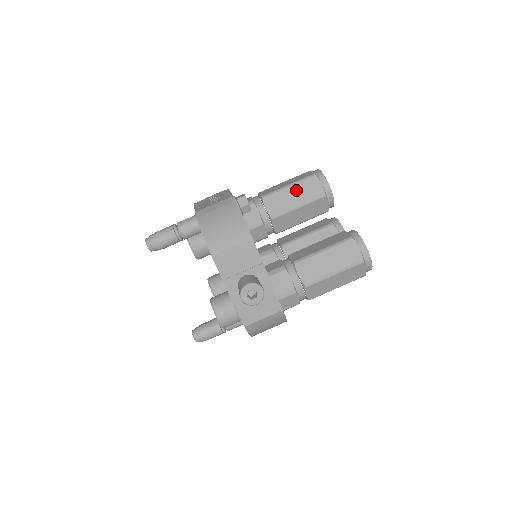
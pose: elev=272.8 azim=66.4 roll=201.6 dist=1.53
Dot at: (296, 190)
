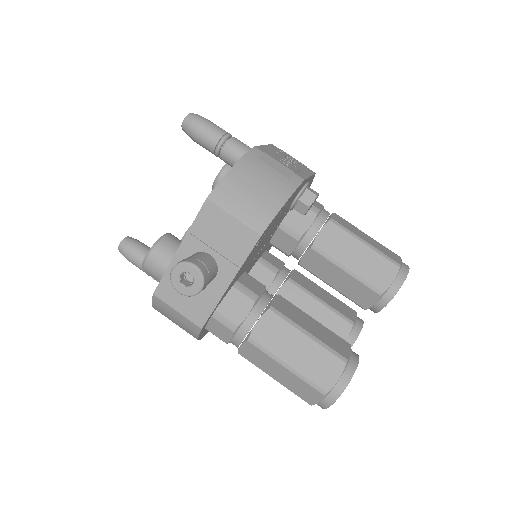
Dot at: (365, 255)
